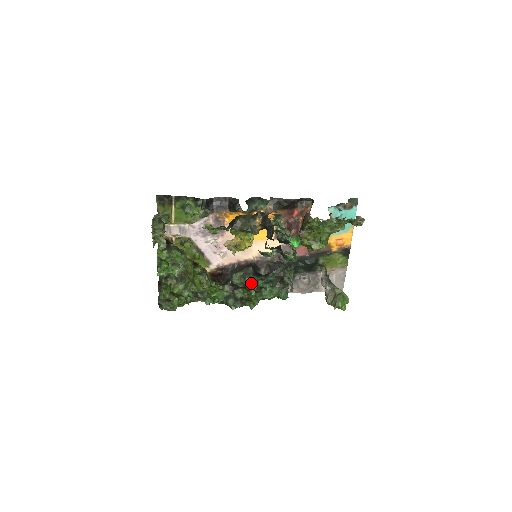
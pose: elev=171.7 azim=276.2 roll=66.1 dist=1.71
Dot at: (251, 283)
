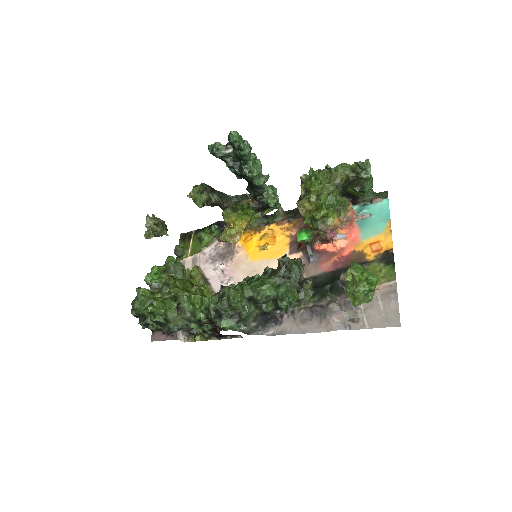
Dot at: (243, 281)
